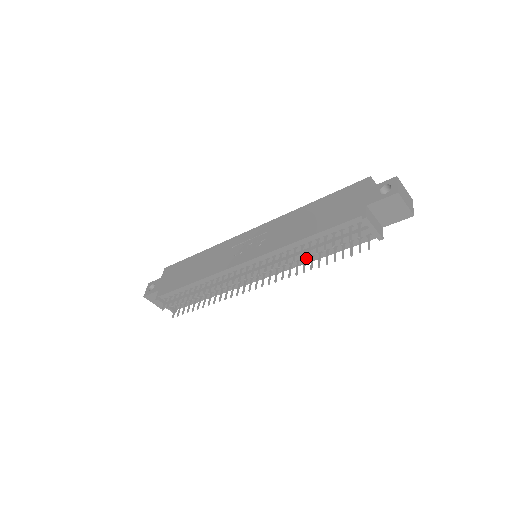
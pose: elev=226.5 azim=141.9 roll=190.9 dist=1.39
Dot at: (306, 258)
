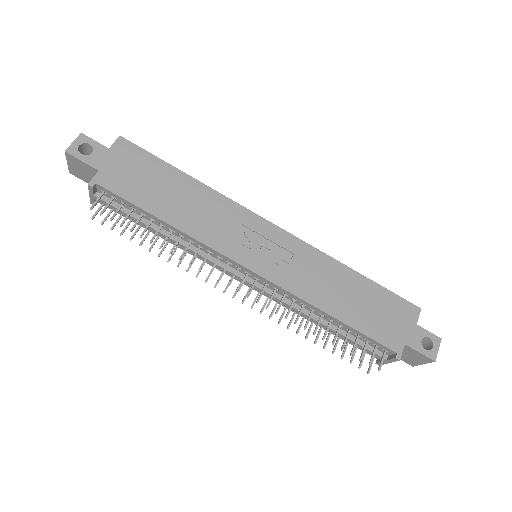
Dot at: occluded
